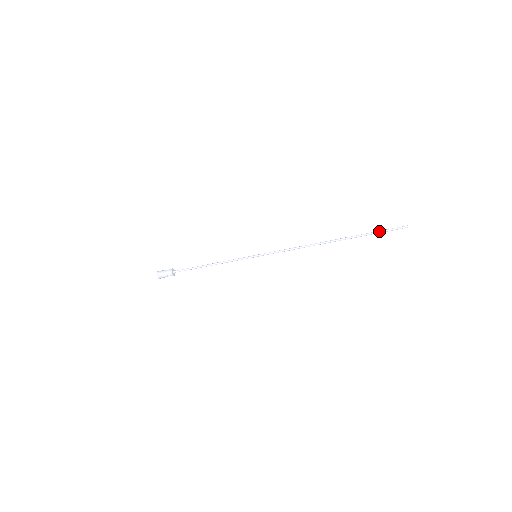
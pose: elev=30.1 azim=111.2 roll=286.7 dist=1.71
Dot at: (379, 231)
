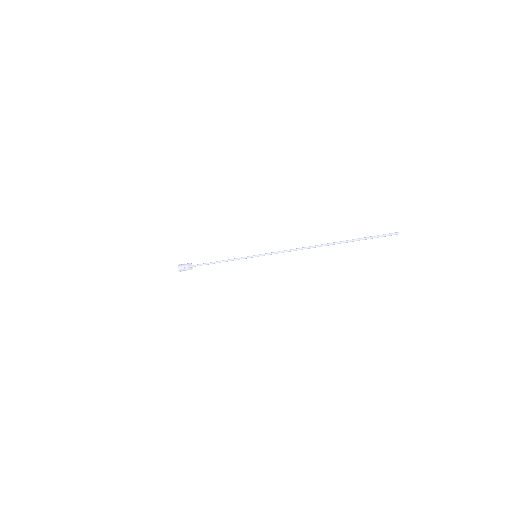
Dot at: occluded
